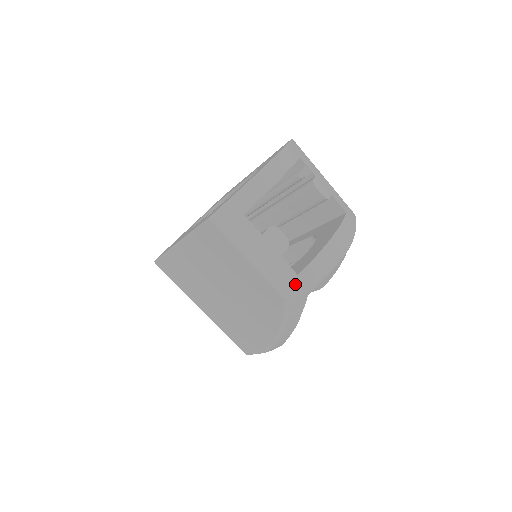
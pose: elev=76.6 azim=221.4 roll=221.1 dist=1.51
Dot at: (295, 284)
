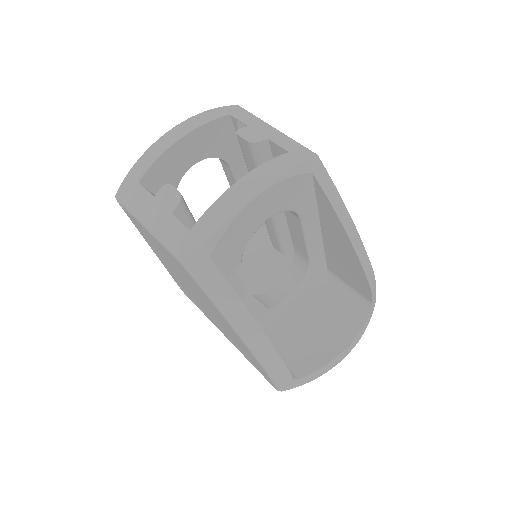
Dot at: (187, 242)
